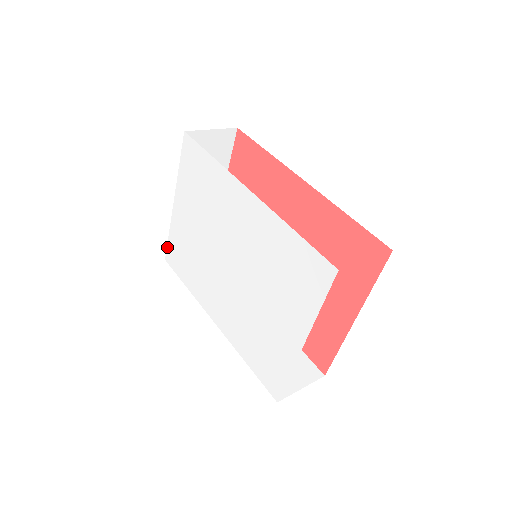
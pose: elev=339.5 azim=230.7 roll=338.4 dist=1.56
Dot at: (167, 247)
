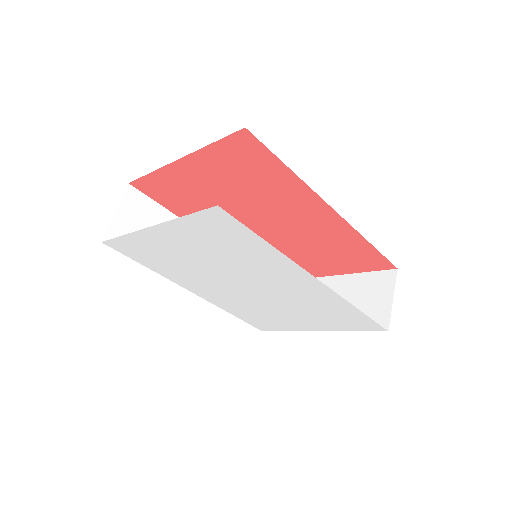
Dot at: (112, 240)
